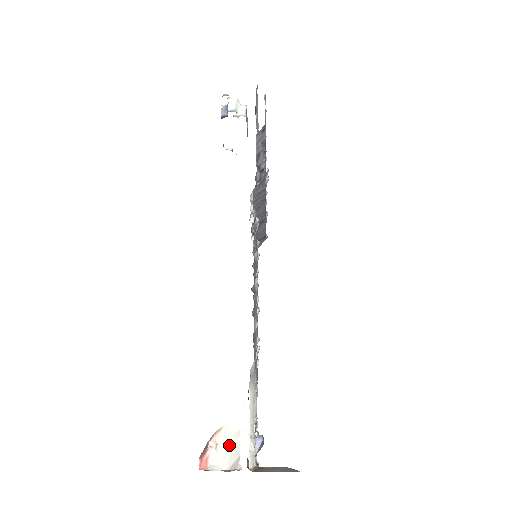
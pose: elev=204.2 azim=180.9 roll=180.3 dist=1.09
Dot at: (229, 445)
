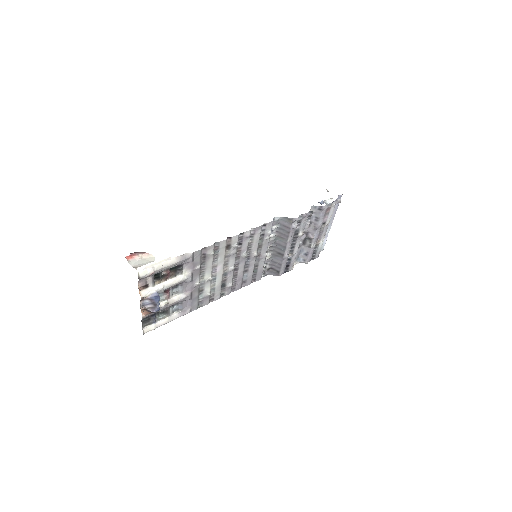
Dot at: (144, 262)
